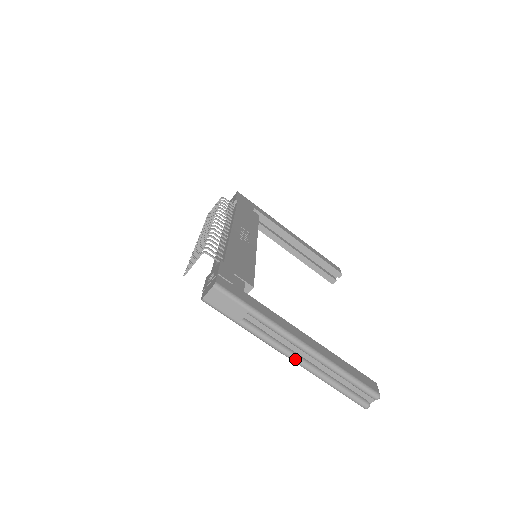
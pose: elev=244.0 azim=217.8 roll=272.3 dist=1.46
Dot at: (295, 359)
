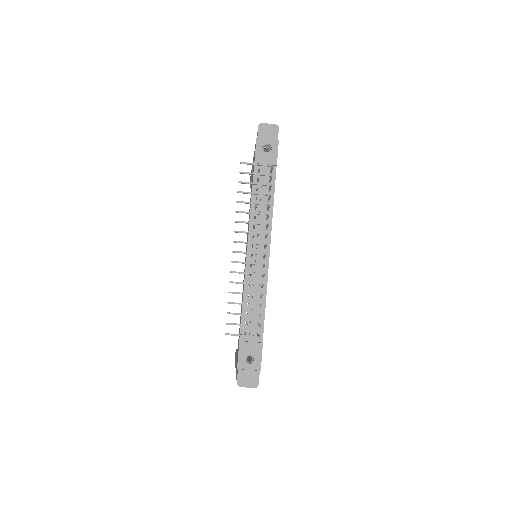
Dot at: occluded
